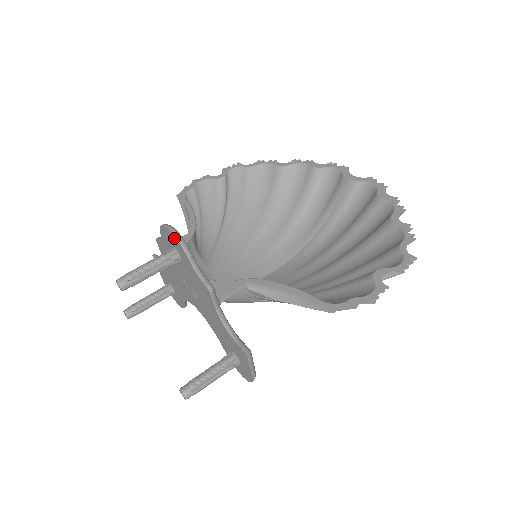
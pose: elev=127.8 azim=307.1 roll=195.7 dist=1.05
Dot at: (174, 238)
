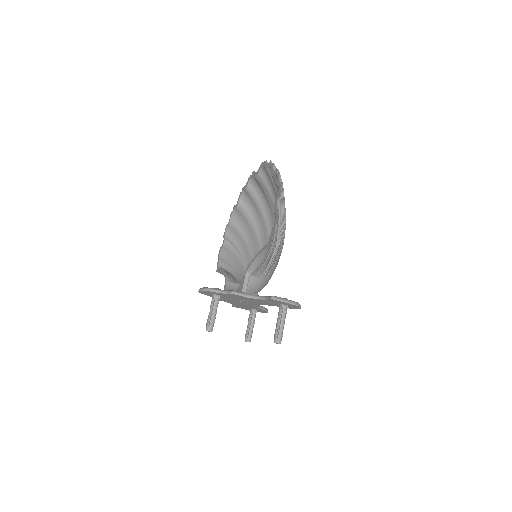
Dot at: (204, 291)
